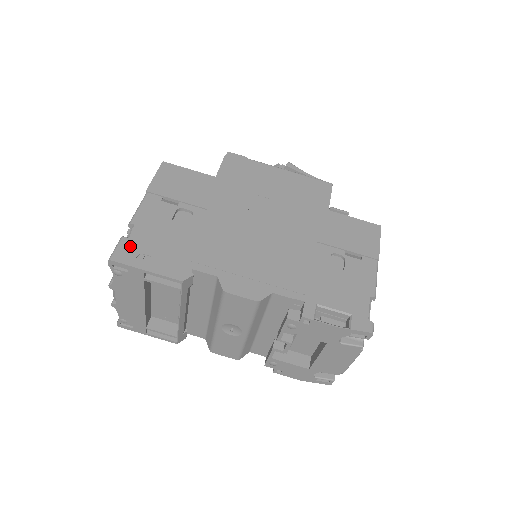
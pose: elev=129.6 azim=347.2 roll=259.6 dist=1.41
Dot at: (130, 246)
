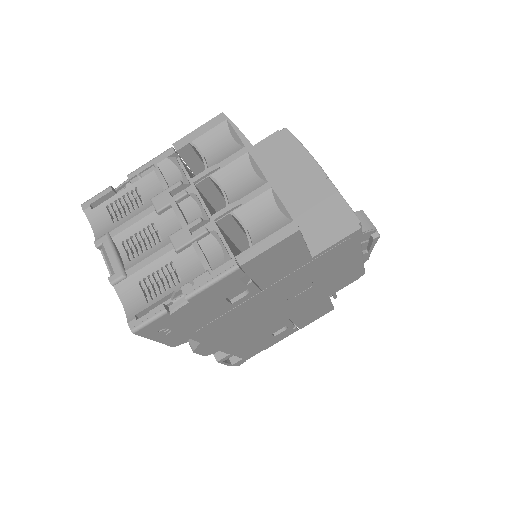
Dot at: (164, 322)
